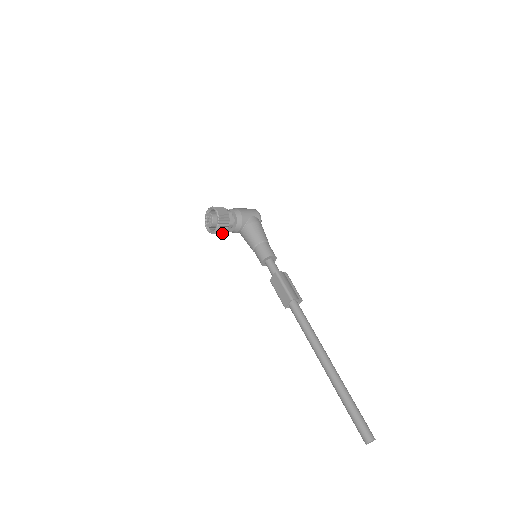
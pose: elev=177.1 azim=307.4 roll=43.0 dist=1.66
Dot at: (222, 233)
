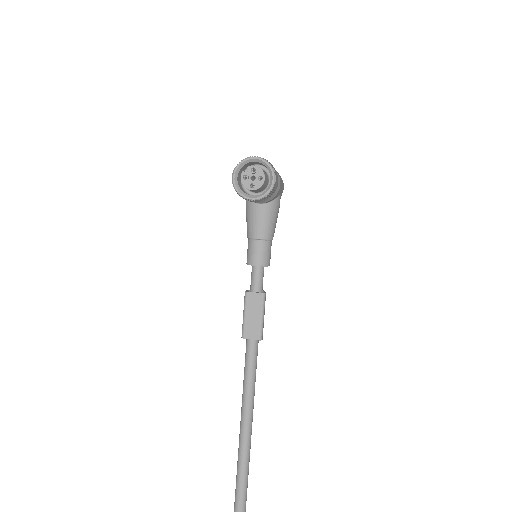
Dot at: occluded
